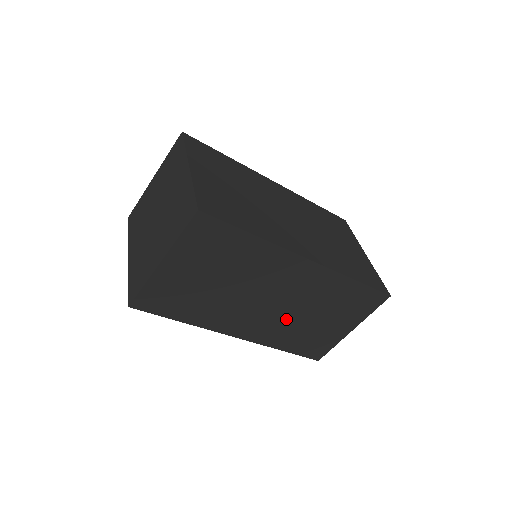
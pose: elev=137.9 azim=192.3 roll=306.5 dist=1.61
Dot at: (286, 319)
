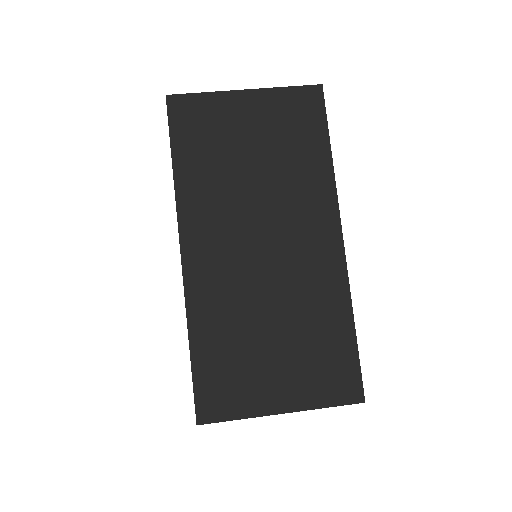
Dot at: (247, 292)
